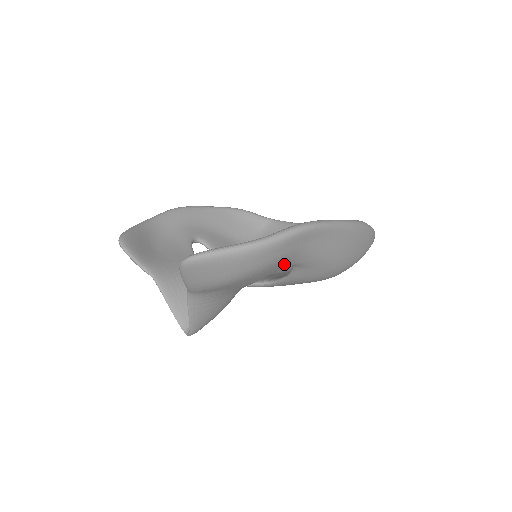
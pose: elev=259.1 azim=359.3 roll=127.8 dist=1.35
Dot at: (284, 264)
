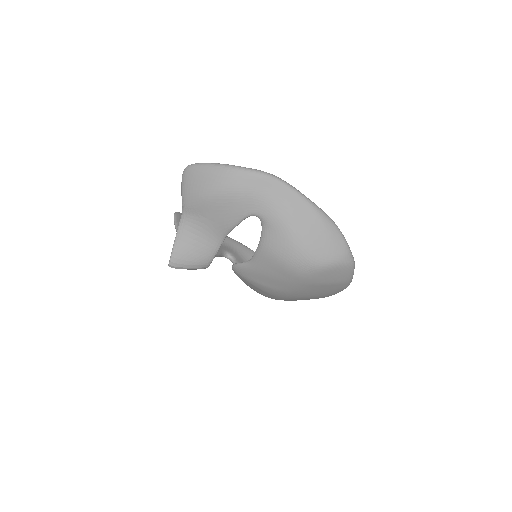
Dot at: (251, 207)
